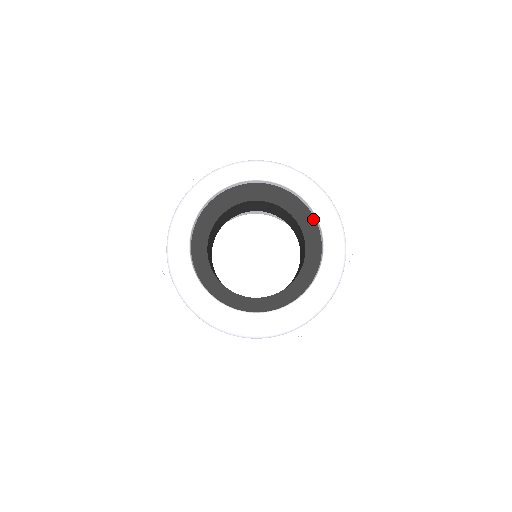
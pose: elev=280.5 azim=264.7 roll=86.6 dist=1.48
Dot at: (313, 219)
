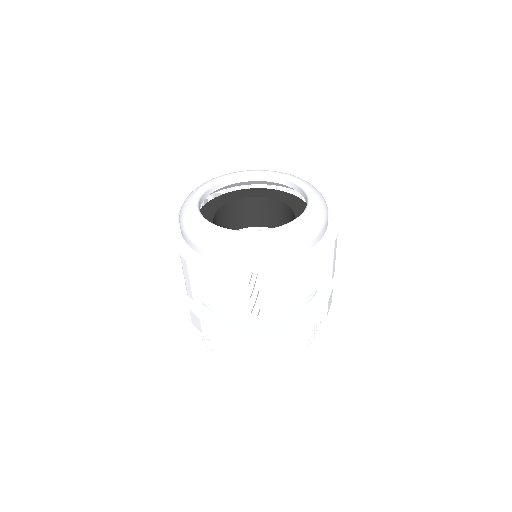
Dot at: (277, 193)
